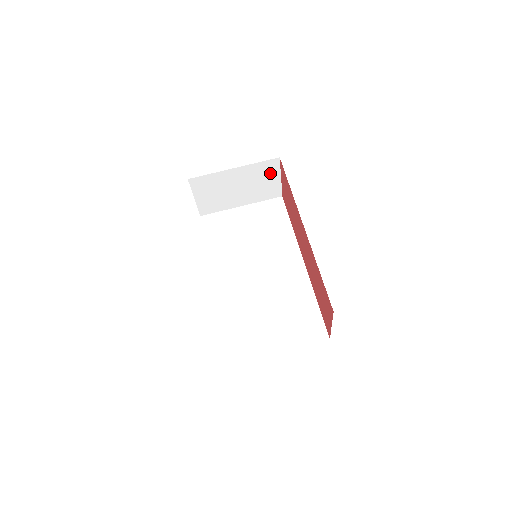
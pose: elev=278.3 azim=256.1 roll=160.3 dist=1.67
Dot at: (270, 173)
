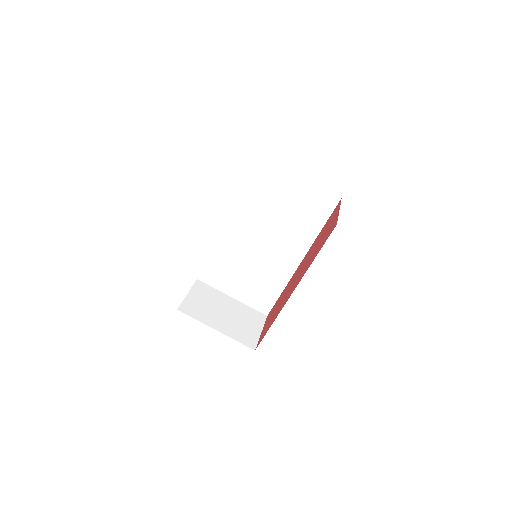
Dot at: occluded
